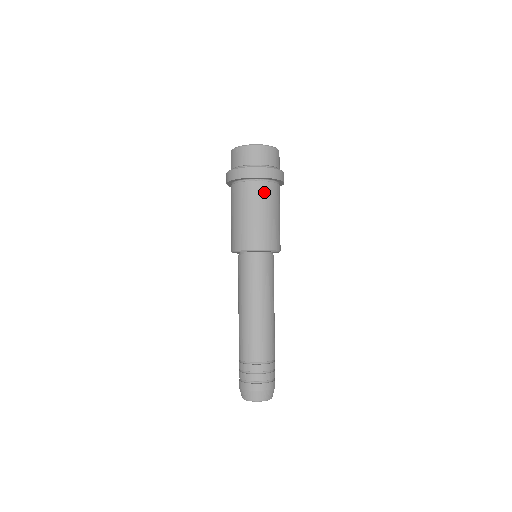
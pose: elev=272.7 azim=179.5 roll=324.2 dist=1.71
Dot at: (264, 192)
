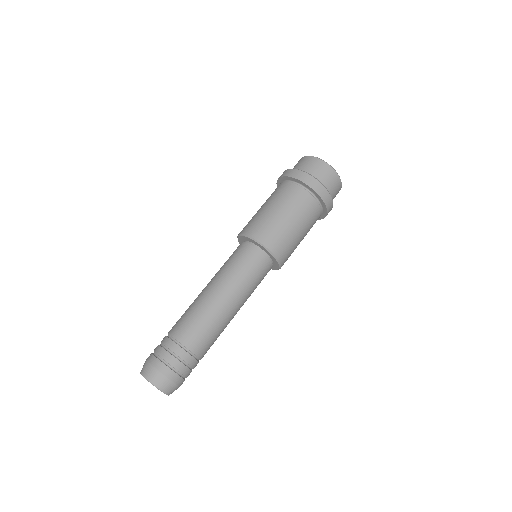
Dot at: (293, 194)
